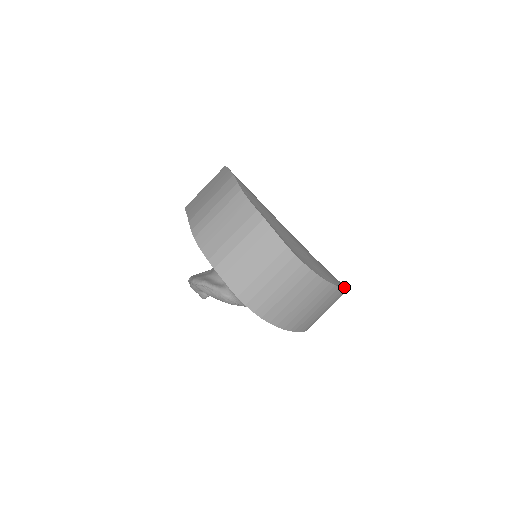
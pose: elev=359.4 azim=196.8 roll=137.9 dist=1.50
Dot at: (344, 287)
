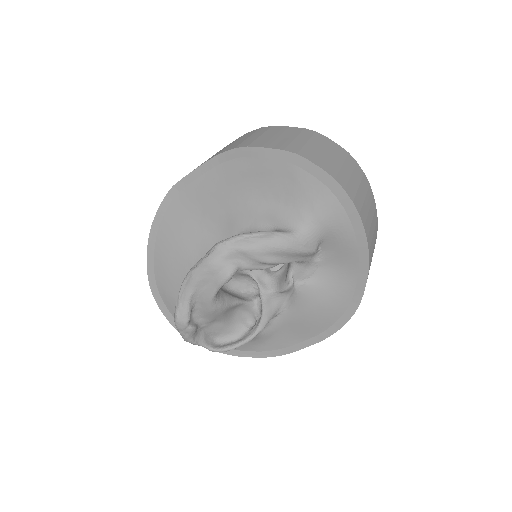
Dot at: occluded
